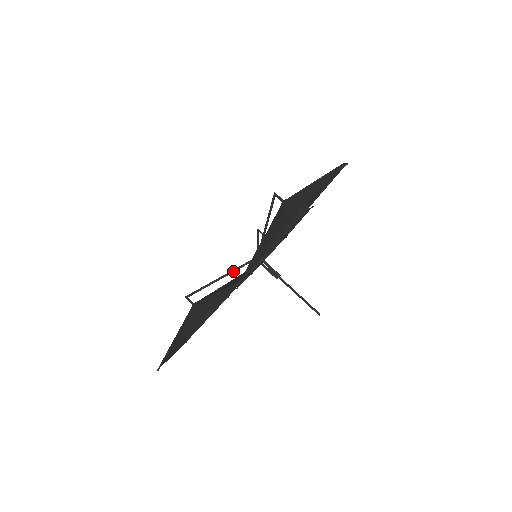
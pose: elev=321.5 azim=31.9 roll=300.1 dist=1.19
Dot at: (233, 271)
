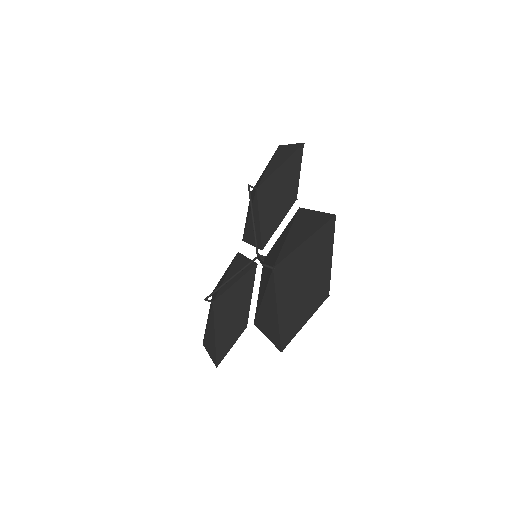
Dot at: occluded
